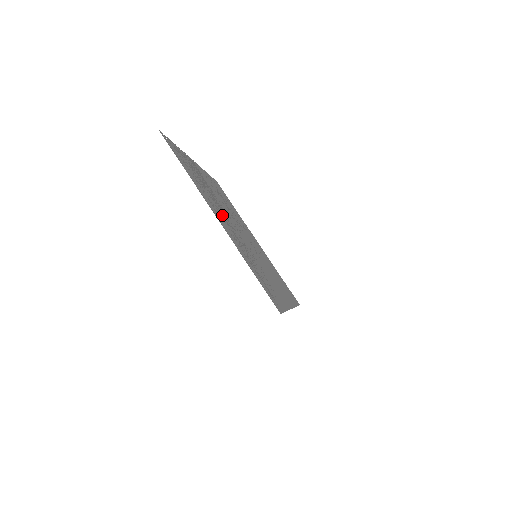
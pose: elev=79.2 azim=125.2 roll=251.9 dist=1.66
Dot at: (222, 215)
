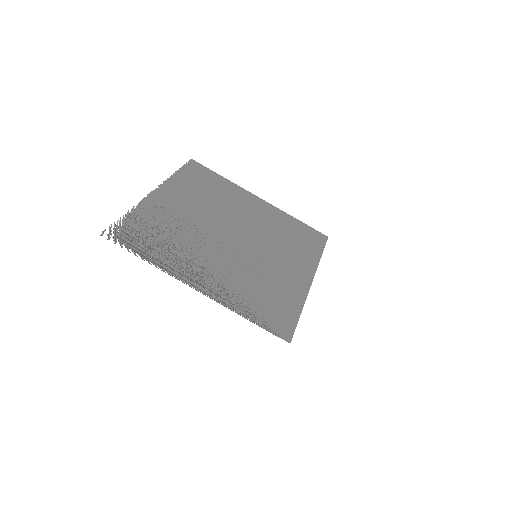
Dot at: (202, 259)
